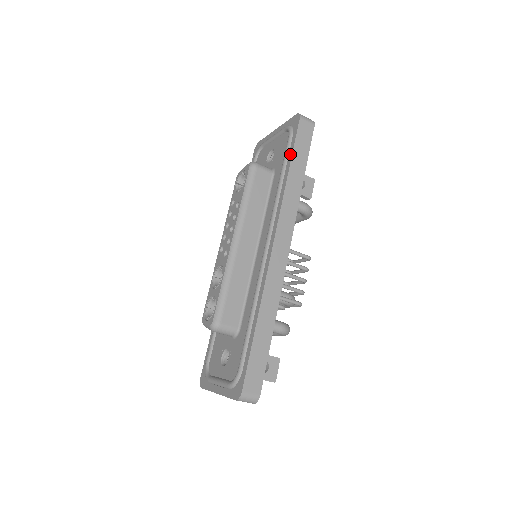
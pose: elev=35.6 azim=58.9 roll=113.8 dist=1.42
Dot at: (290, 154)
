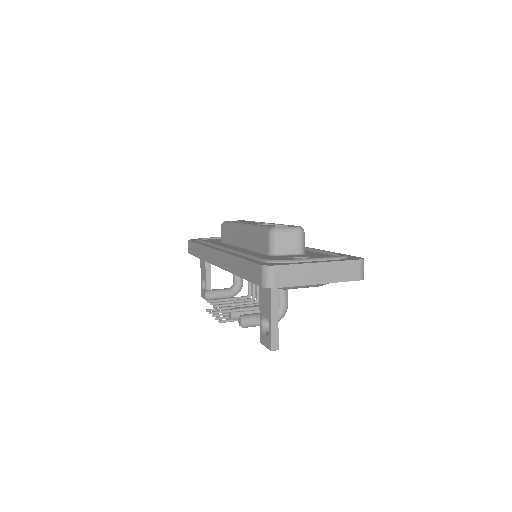
Dot at: occluded
